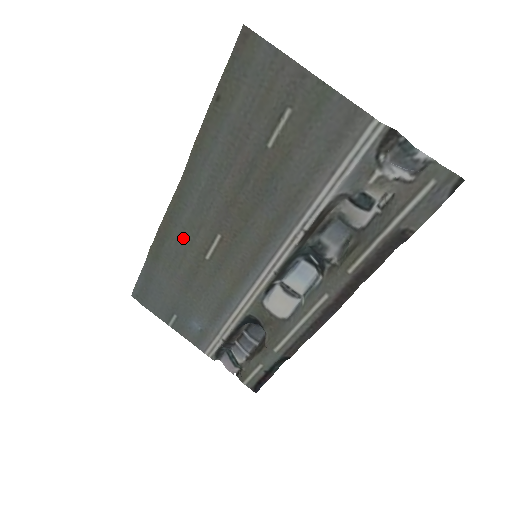
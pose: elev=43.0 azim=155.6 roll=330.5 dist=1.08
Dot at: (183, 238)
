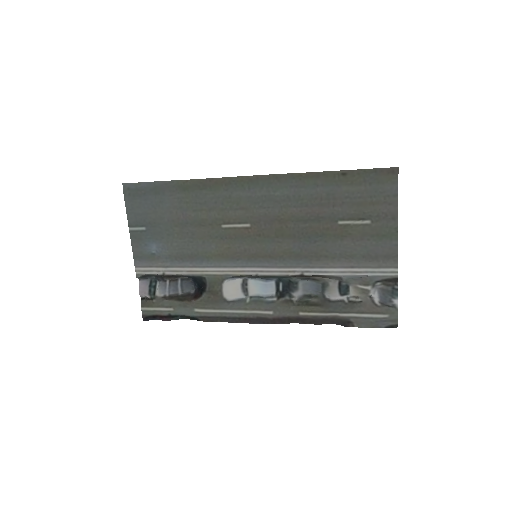
Dot at: (222, 201)
